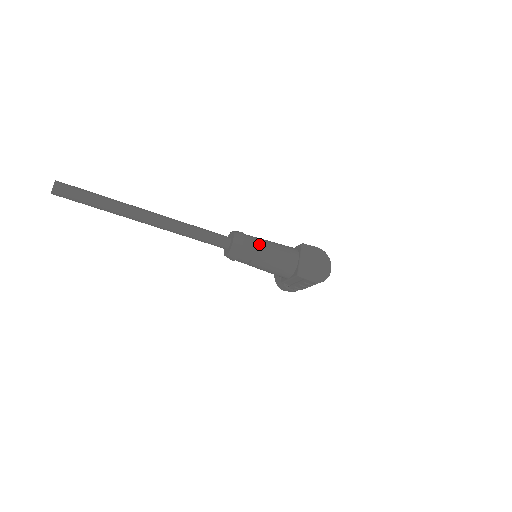
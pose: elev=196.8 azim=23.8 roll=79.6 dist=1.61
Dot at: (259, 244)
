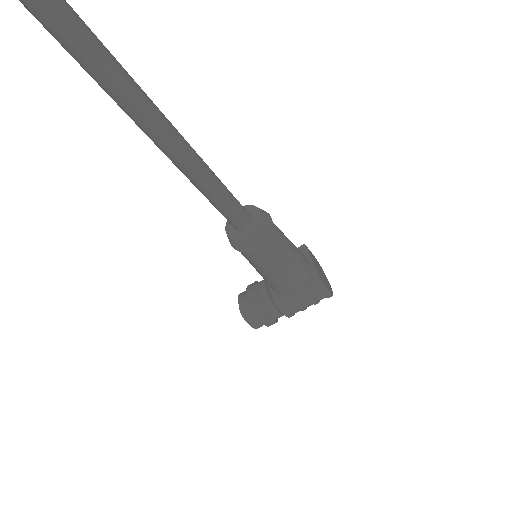
Dot at: occluded
